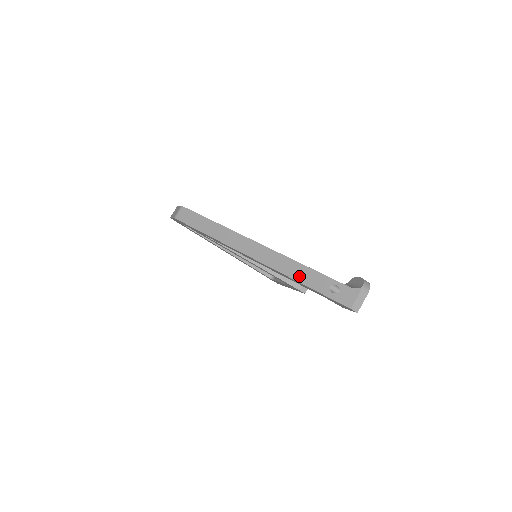
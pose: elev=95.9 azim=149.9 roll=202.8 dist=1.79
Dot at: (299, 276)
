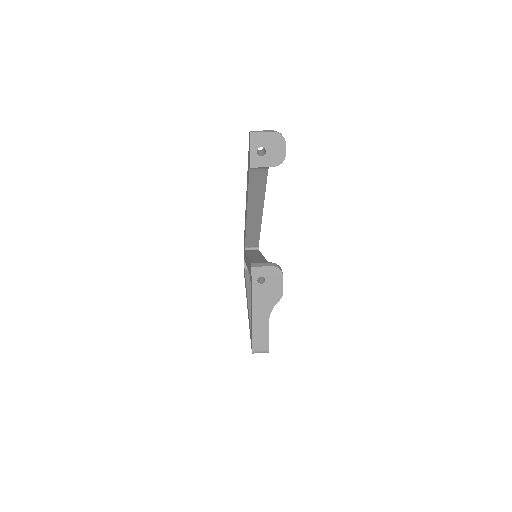
Dot at: occluded
